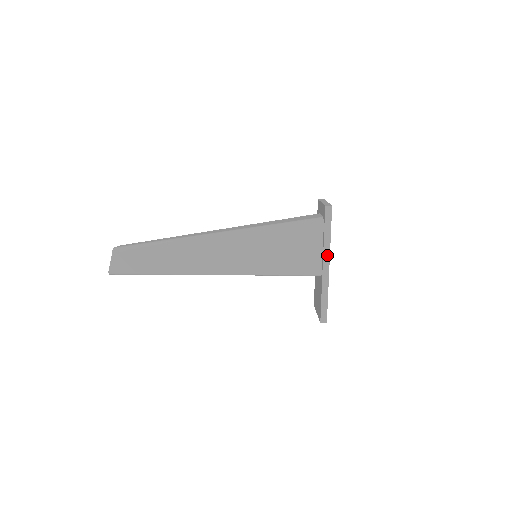
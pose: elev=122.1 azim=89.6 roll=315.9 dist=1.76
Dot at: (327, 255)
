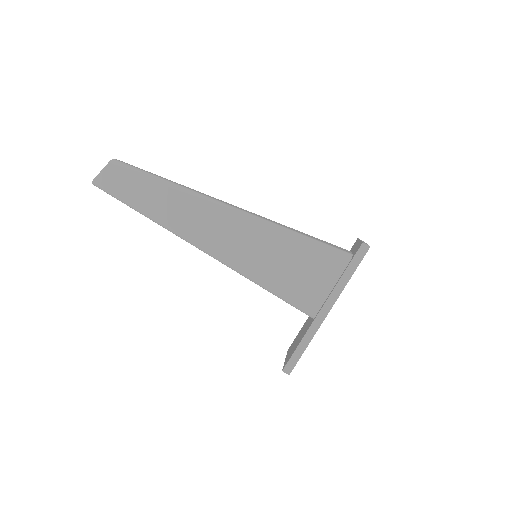
Dot at: (333, 299)
